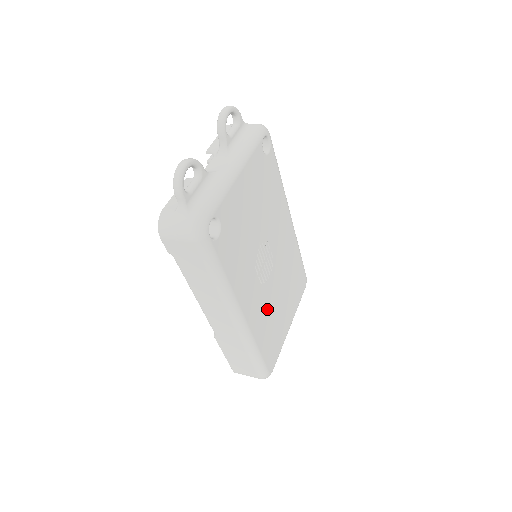
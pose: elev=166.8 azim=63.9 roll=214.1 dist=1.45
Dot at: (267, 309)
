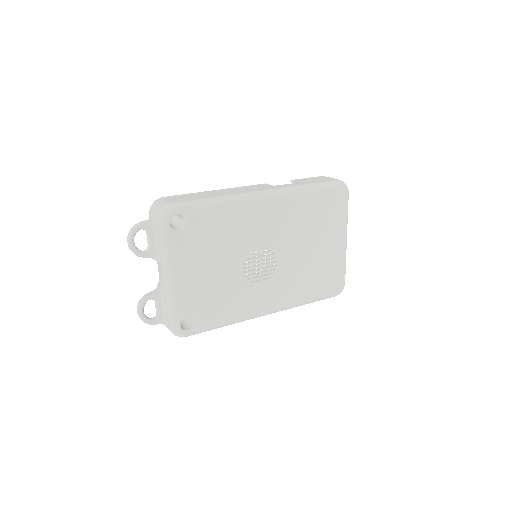
Dot at: (295, 276)
